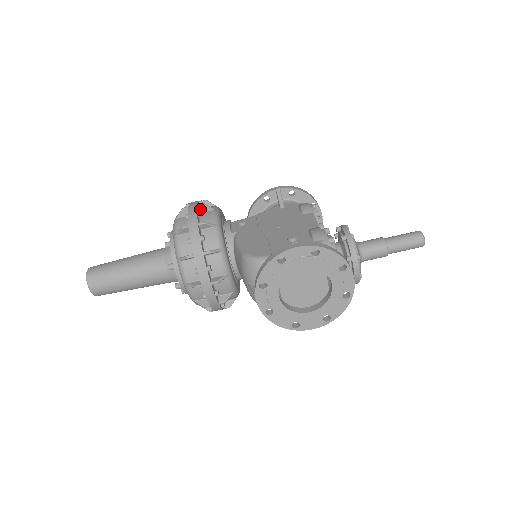
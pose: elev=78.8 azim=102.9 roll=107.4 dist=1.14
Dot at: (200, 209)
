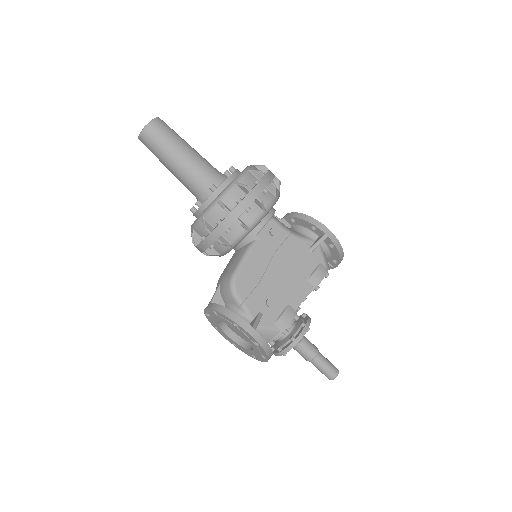
Dot at: (256, 201)
